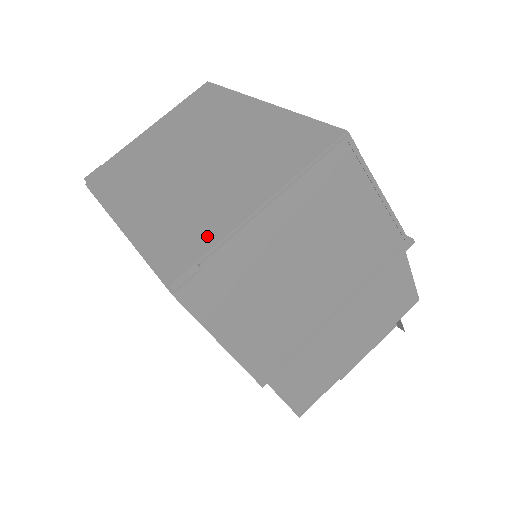
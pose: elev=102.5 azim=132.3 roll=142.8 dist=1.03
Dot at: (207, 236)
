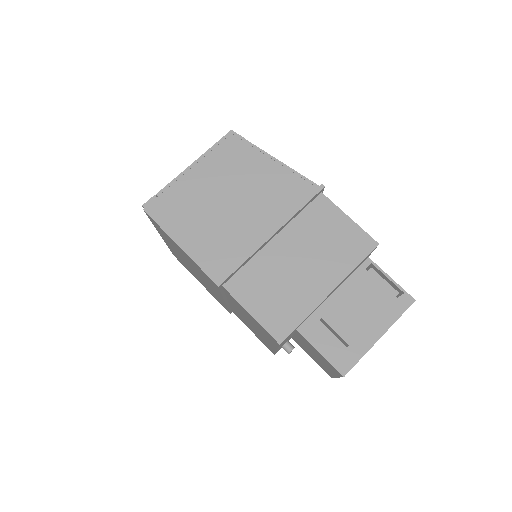
Dot at: occluded
